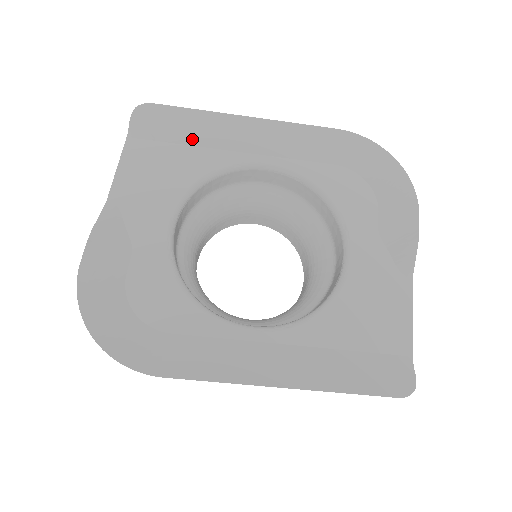
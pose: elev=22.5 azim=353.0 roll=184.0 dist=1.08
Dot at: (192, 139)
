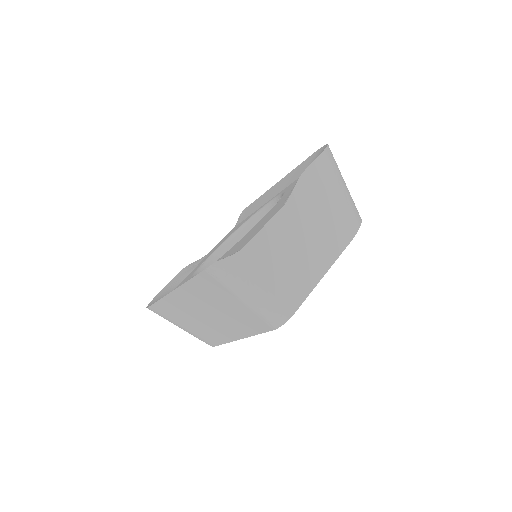
Dot at: (252, 212)
